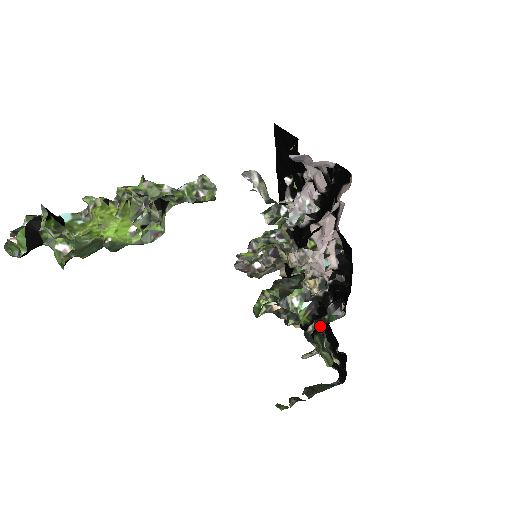
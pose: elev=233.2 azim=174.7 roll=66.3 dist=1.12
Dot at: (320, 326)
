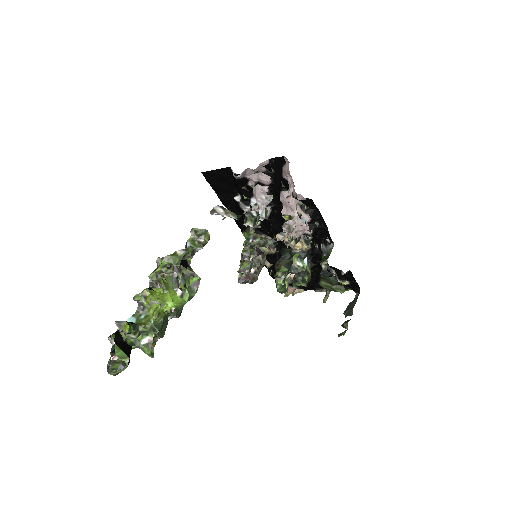
Dot at: (319, 273)
